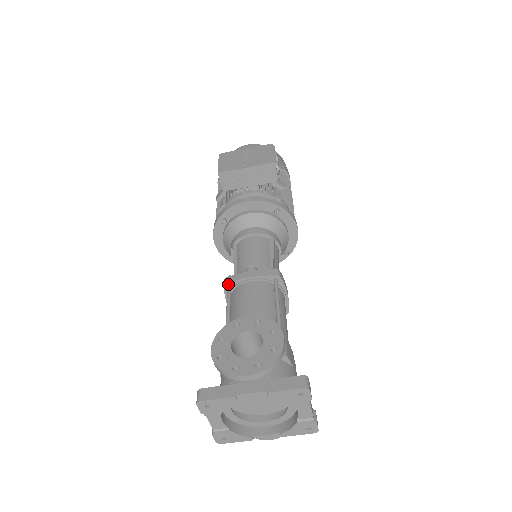
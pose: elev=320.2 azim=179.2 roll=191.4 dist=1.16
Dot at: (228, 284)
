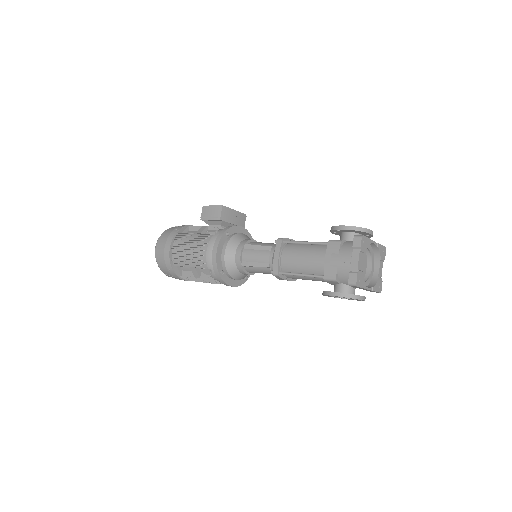
Dot at: (284, 239)
